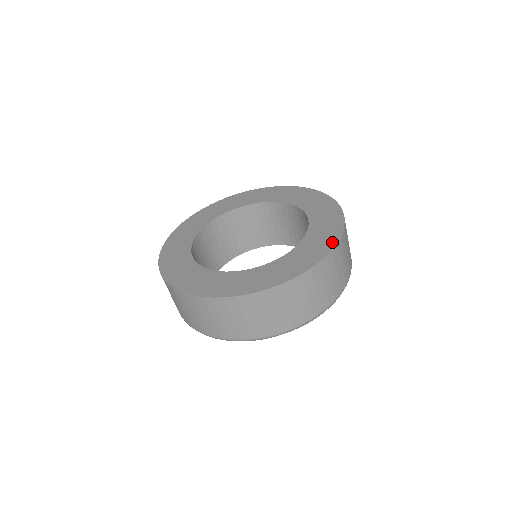
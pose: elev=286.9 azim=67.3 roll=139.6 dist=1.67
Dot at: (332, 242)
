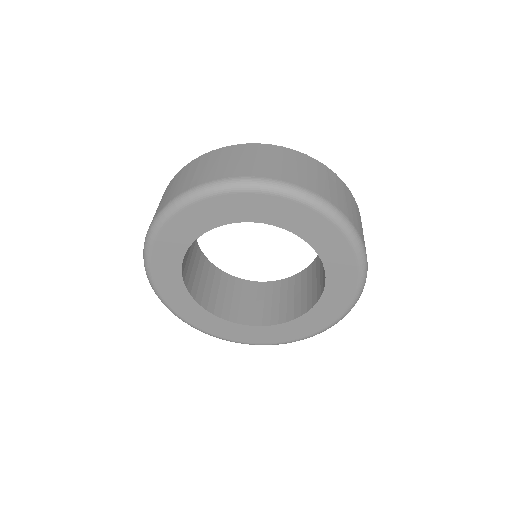
Dot at: occluded
